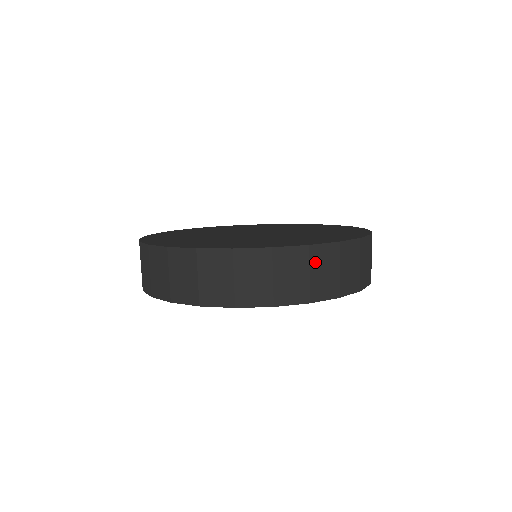
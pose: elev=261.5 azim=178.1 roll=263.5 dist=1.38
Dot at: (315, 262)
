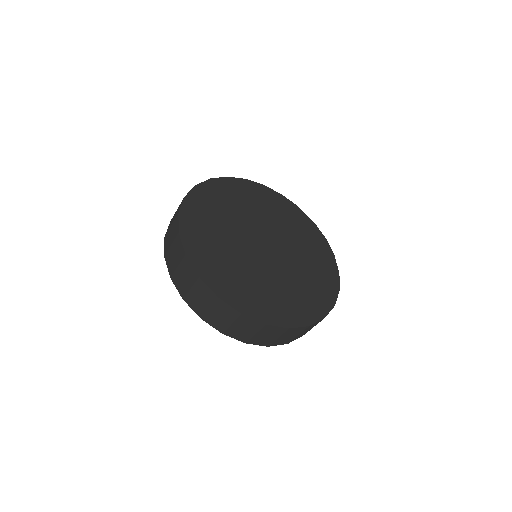
Dot at: occluded
